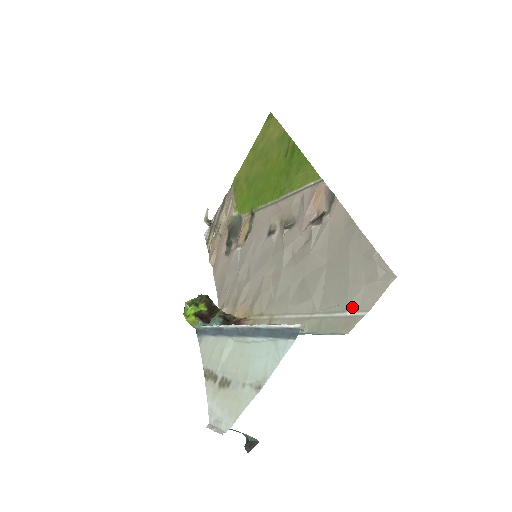
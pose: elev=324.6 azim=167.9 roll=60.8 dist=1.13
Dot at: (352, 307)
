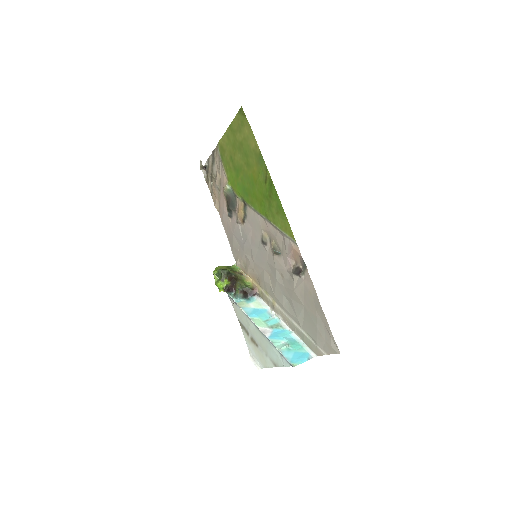
Dot at: (319, 346)
